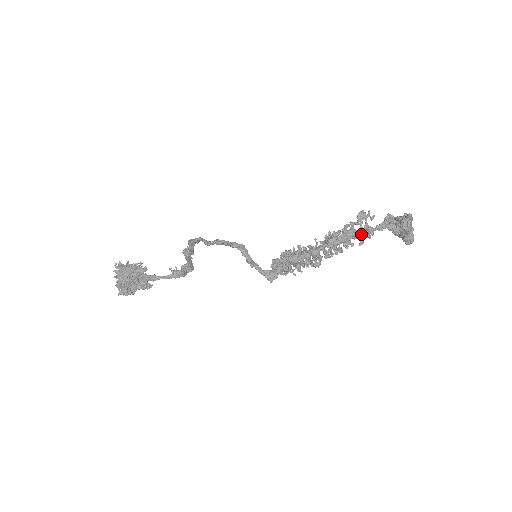
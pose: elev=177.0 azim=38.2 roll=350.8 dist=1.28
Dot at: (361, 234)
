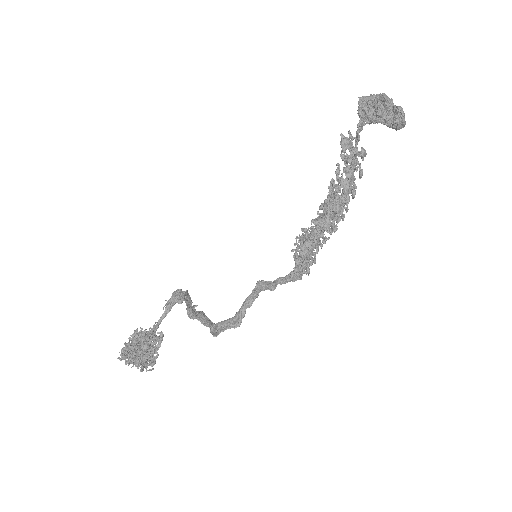
Dot at: (355, 166)
